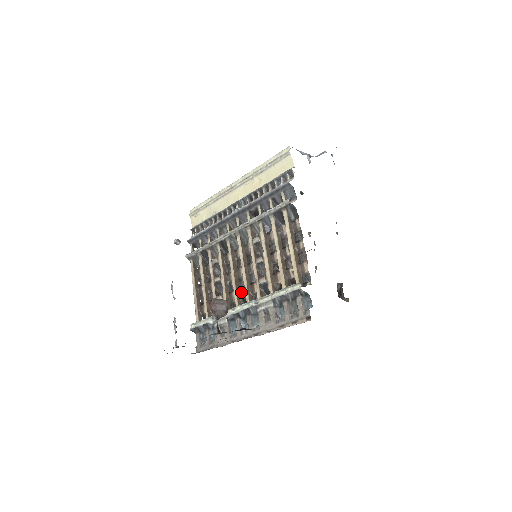
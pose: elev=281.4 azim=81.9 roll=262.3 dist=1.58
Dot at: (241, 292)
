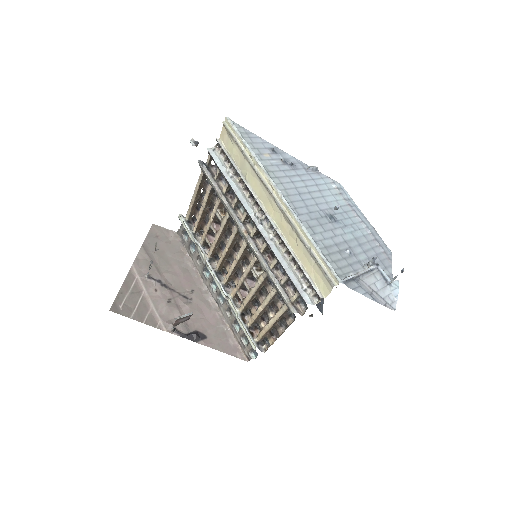
Dot at: (226, 263)
